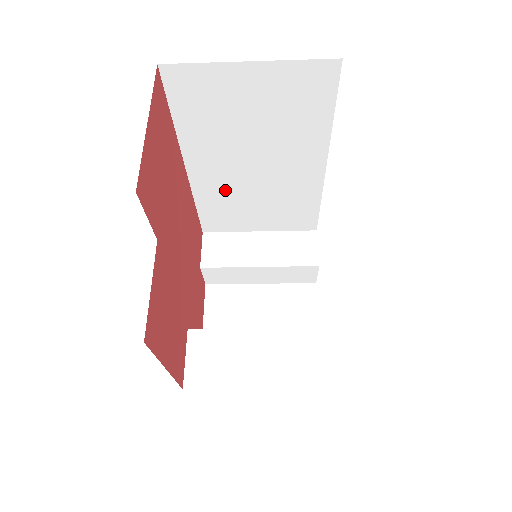
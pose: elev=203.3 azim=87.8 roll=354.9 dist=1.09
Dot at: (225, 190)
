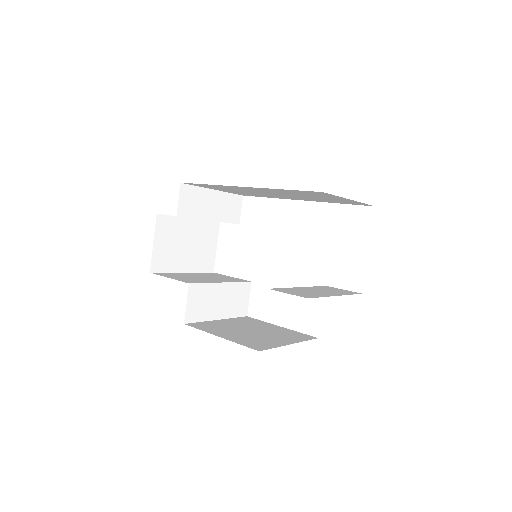
Dot at: (239, 189)
